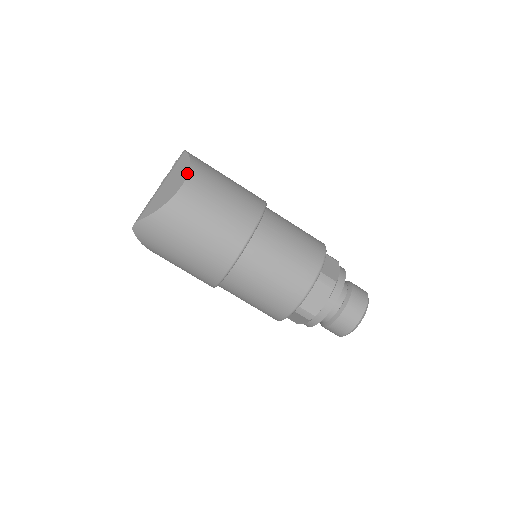
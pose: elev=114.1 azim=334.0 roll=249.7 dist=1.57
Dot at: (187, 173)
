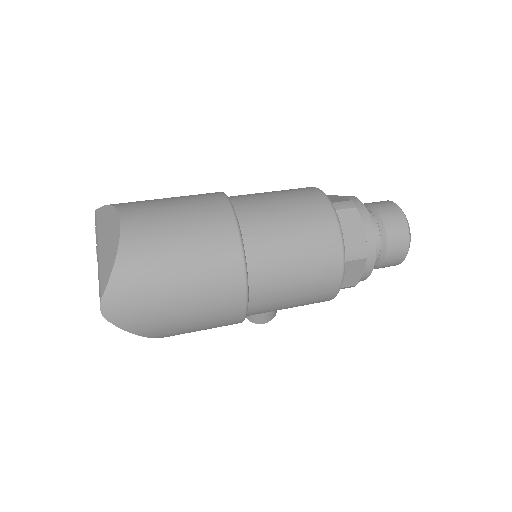
Dot at: (115, 211)
